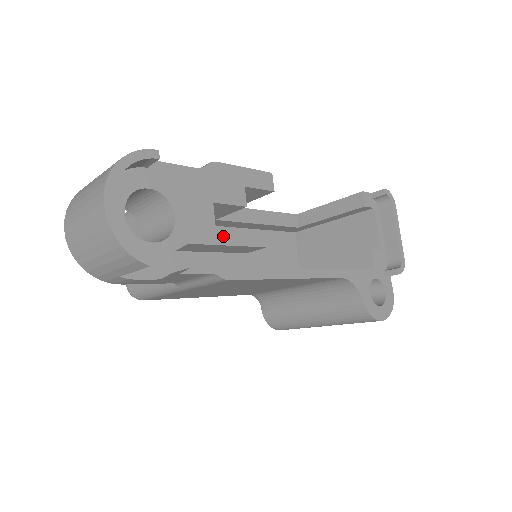
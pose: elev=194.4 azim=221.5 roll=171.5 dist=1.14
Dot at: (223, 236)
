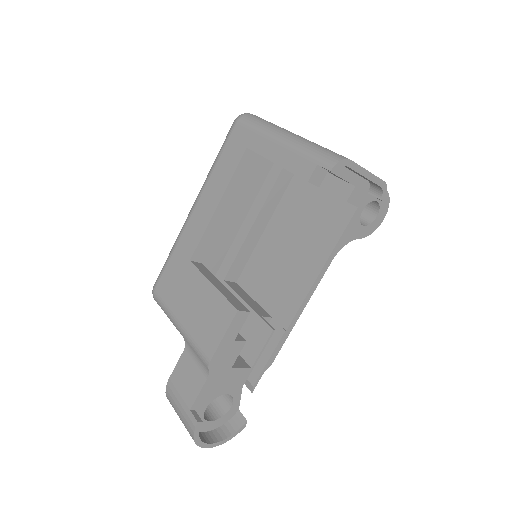
Dot at: occluded
